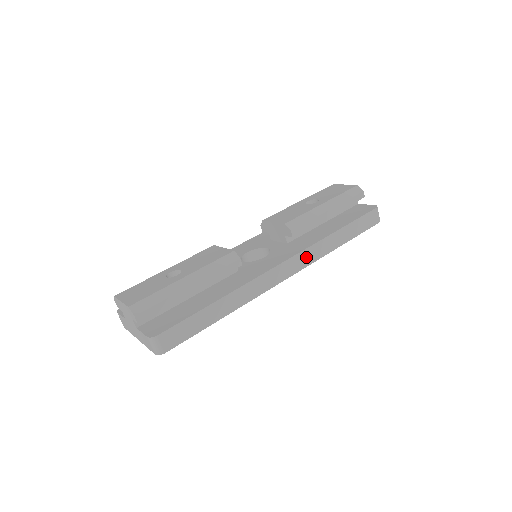
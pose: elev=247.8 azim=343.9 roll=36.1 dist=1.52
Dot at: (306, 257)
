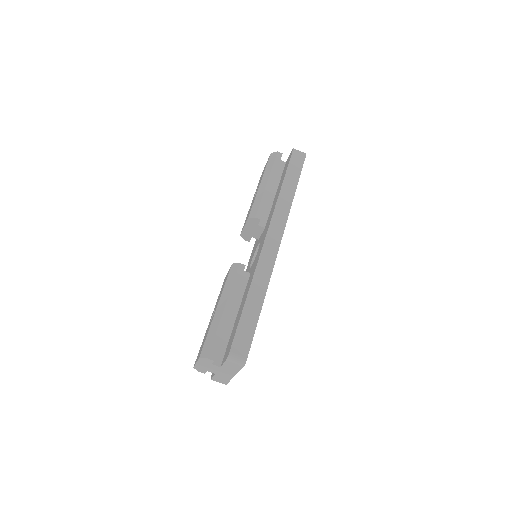
Dot at: (279, 219)
